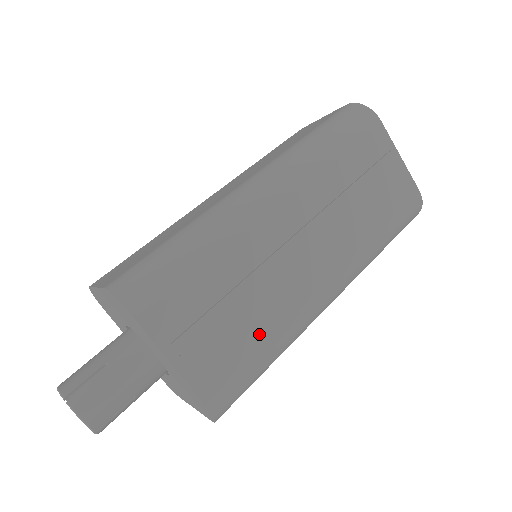
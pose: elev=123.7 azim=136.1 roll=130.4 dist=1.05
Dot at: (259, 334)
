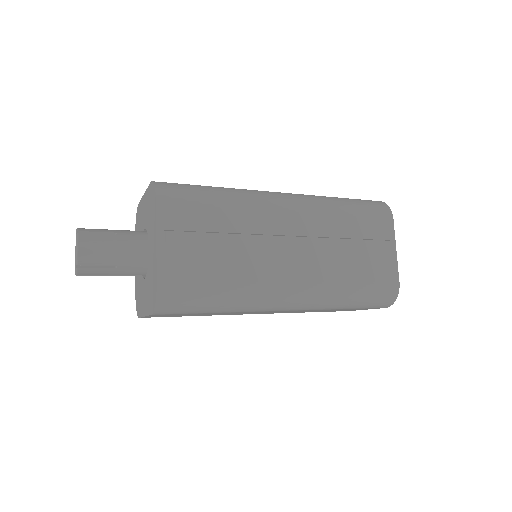
Dot at: (223, 274)
